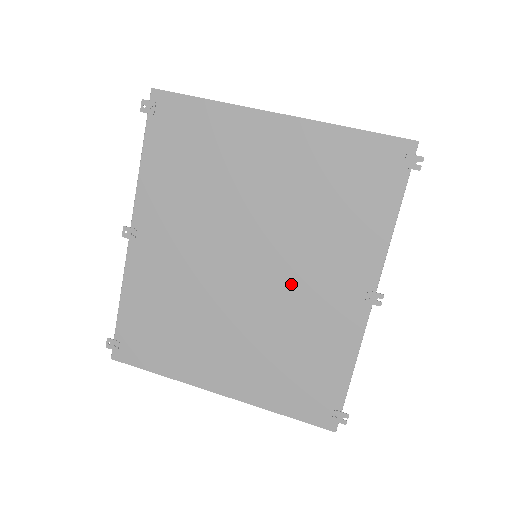
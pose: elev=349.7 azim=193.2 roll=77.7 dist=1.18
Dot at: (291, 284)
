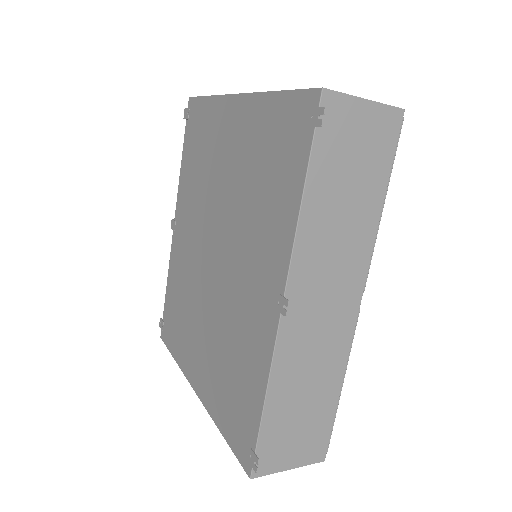
Dot at: (234, 279)
